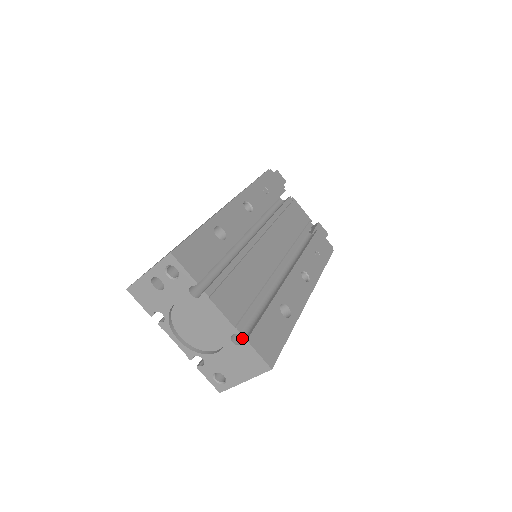
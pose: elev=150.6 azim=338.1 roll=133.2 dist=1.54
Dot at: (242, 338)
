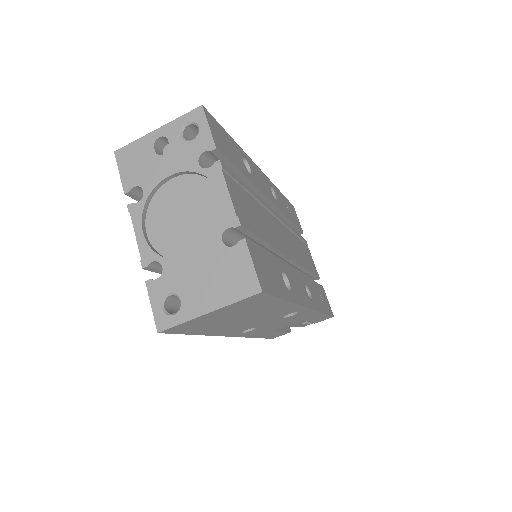
Dot at: occluded
